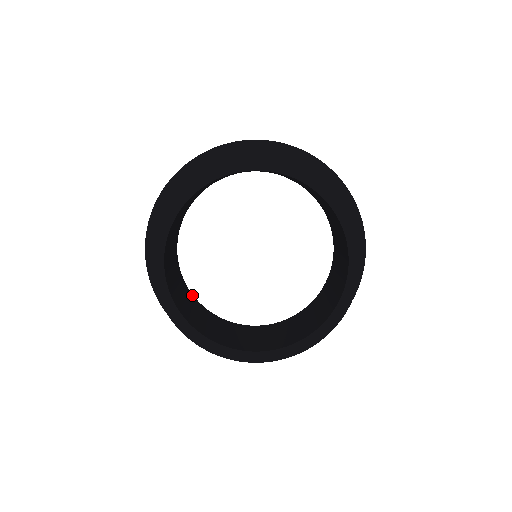
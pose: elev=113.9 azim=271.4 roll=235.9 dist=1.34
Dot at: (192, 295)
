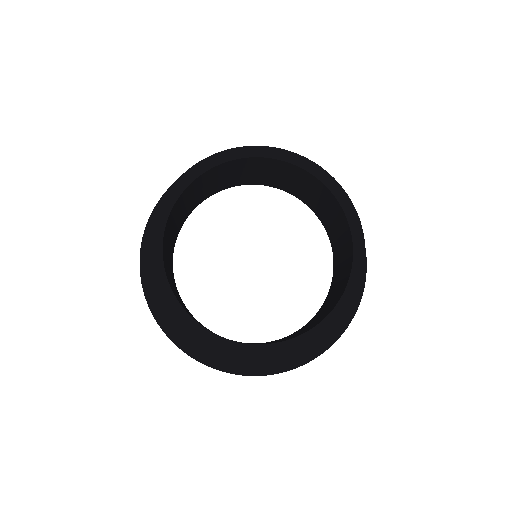
Dot at: (172, 263)
